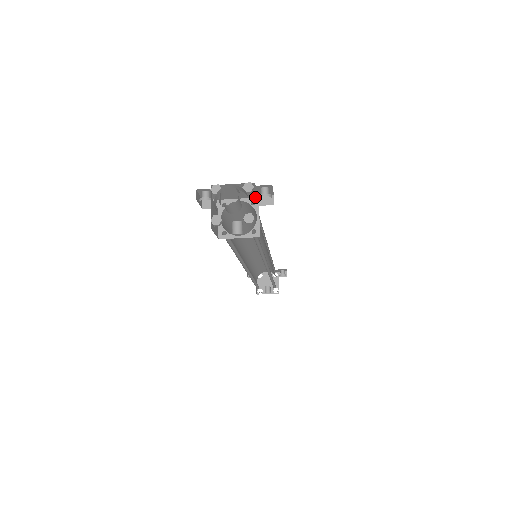
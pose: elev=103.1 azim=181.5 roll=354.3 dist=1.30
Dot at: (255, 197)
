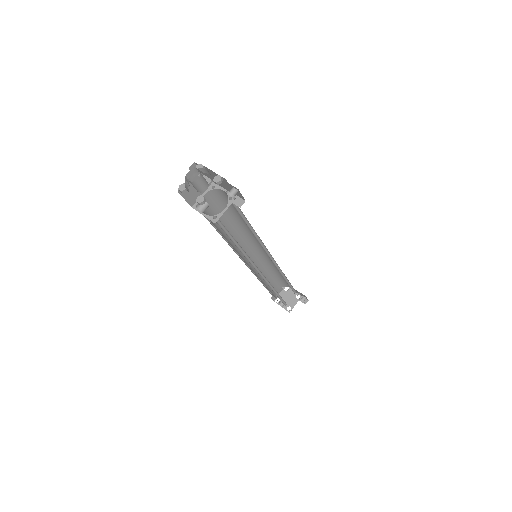
Dot at: (235, 195)
